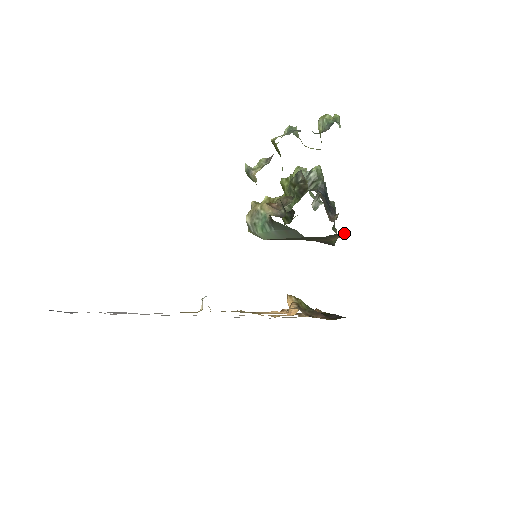
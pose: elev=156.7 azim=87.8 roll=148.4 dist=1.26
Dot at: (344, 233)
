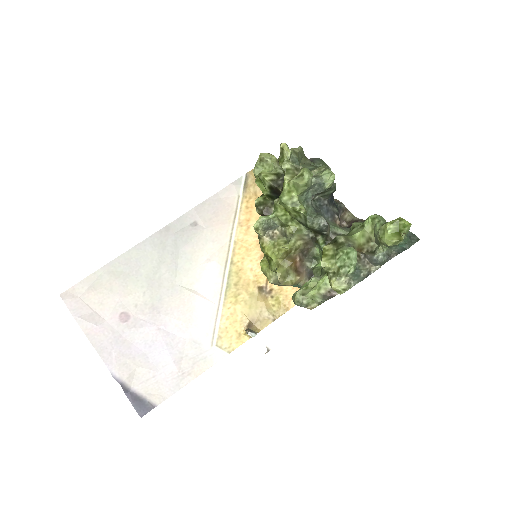
Dot at: occluded
